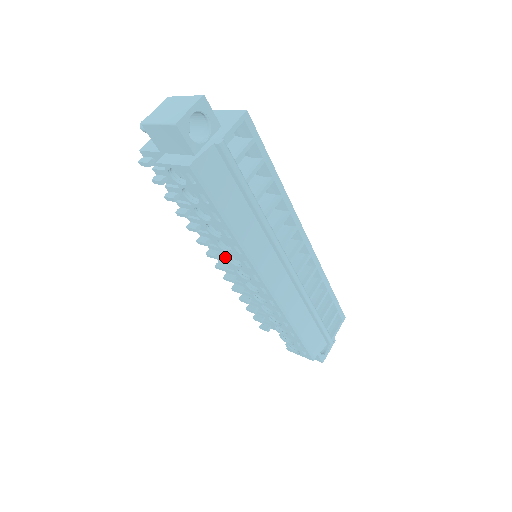
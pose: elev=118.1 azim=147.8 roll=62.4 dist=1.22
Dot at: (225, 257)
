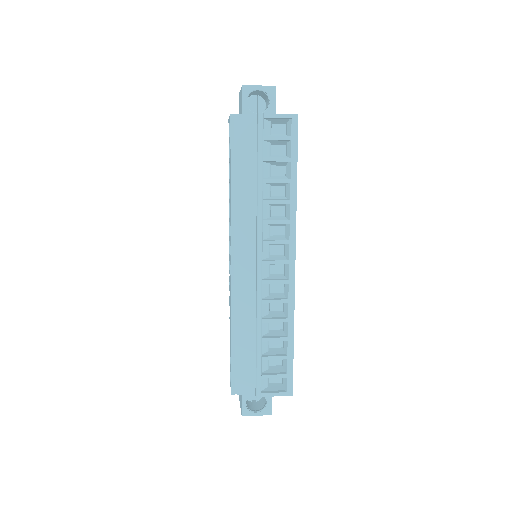
Dot at: (229, 226)
